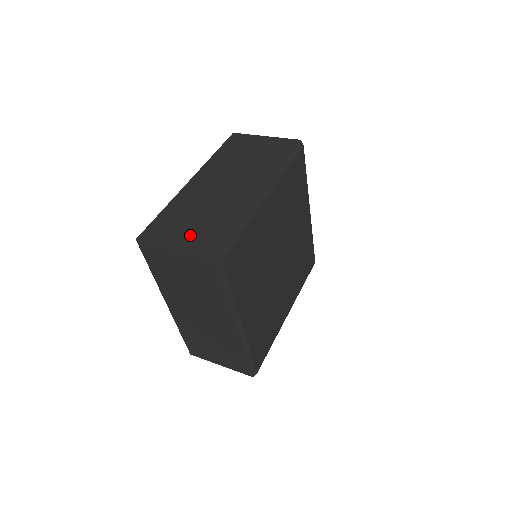
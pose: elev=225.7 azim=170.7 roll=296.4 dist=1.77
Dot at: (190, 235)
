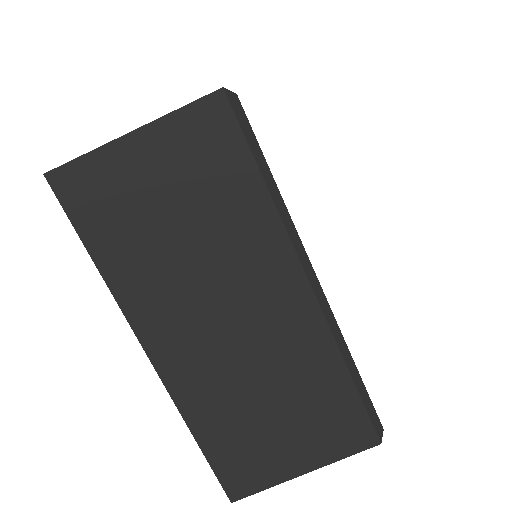
Dot at: occluded
